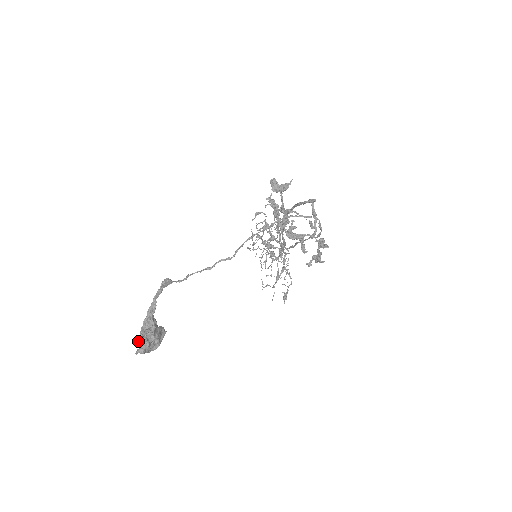
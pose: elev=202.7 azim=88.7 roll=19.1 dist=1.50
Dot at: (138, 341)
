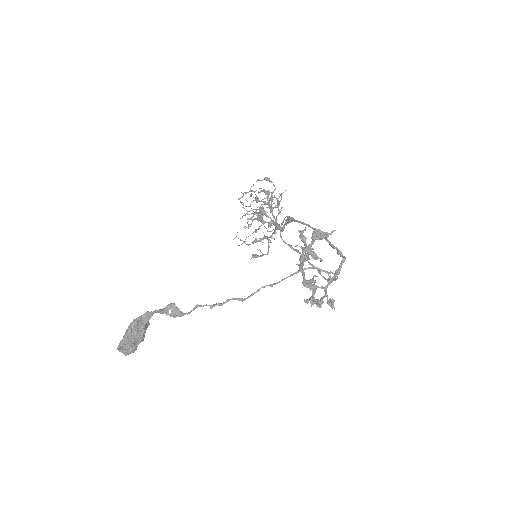
Dot at: (123, 340)
